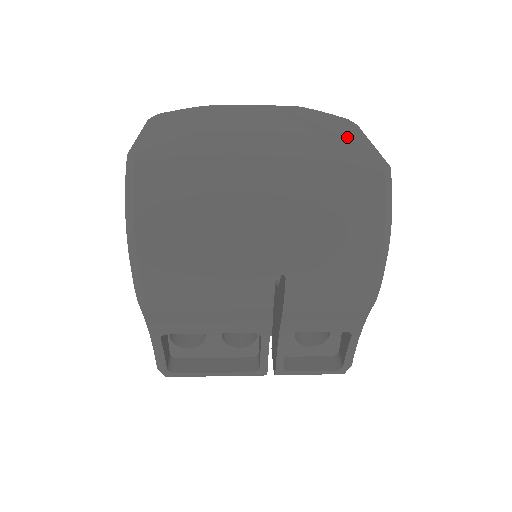
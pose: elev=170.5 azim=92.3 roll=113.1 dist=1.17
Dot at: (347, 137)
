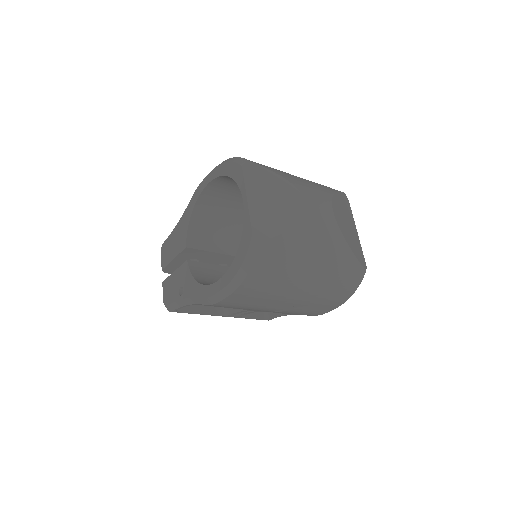
Dot at: (352, 234)
